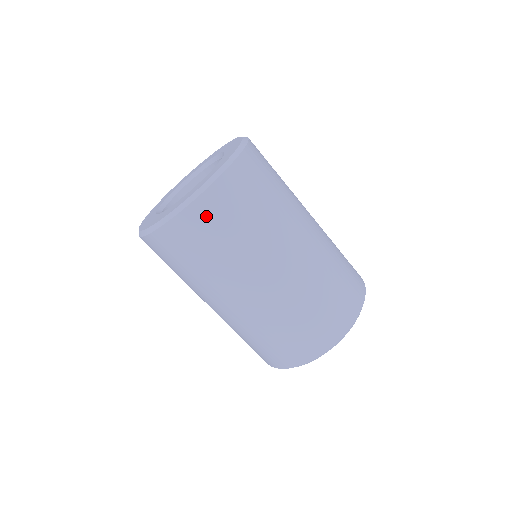
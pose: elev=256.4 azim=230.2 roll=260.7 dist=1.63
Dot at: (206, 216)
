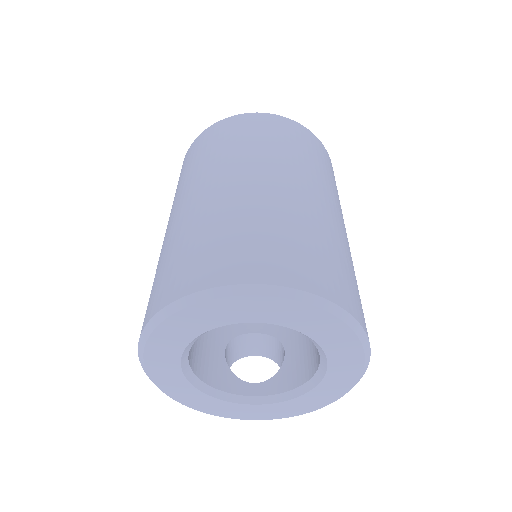
Dot at: (261, 122)
